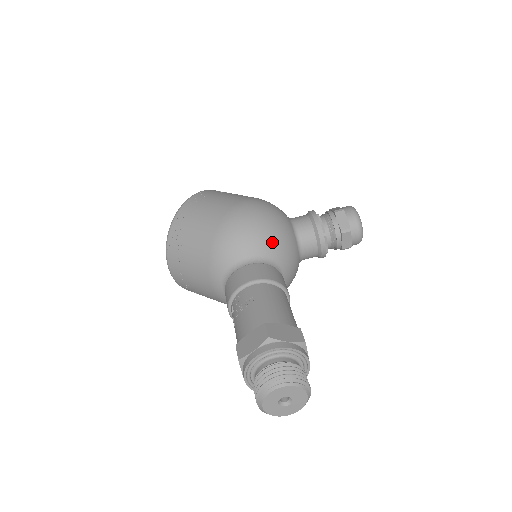
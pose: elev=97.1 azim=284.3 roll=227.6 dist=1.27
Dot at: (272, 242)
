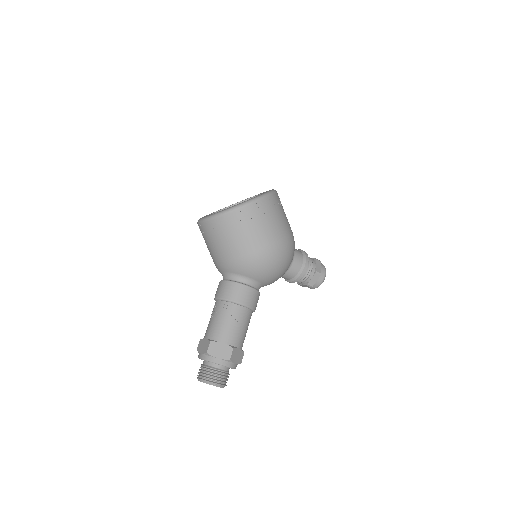
Dot at: (273, 279)
